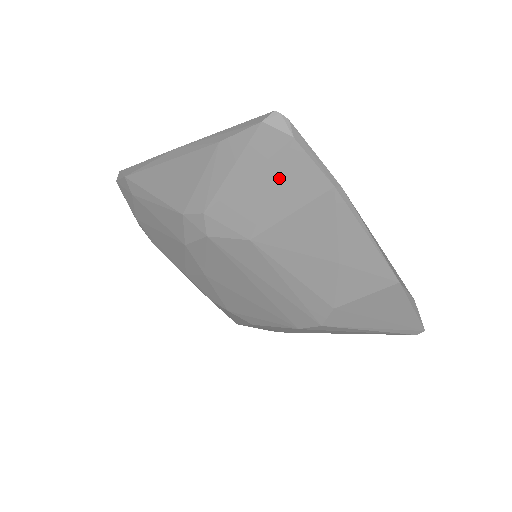
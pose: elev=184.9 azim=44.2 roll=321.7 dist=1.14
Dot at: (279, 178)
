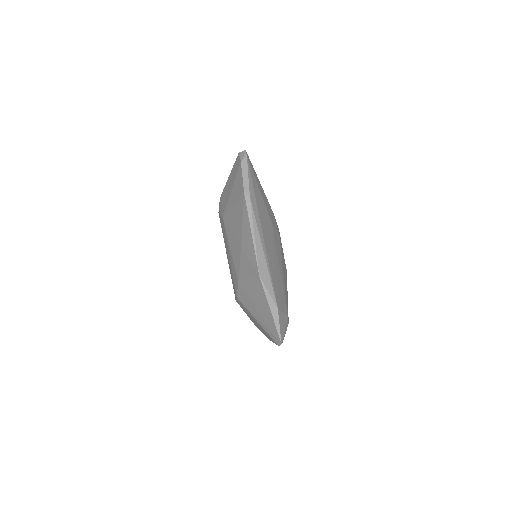
Dot at: (235, 183)
